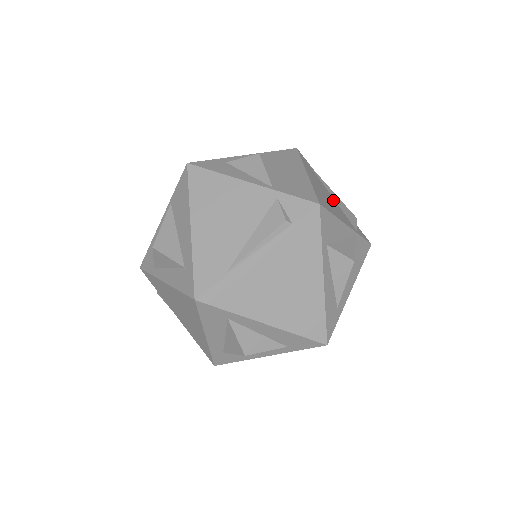
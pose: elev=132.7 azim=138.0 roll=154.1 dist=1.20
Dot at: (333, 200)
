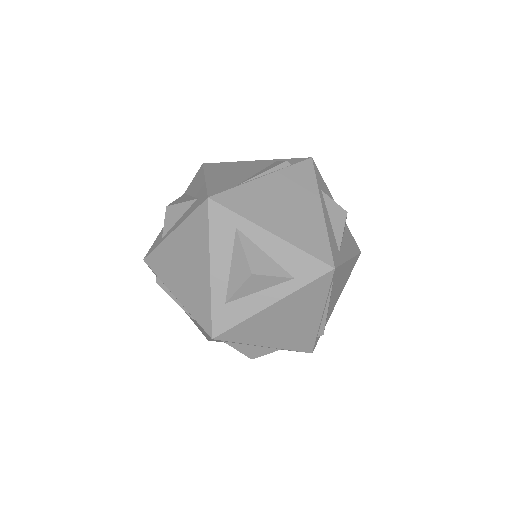
Dot at: occluded
